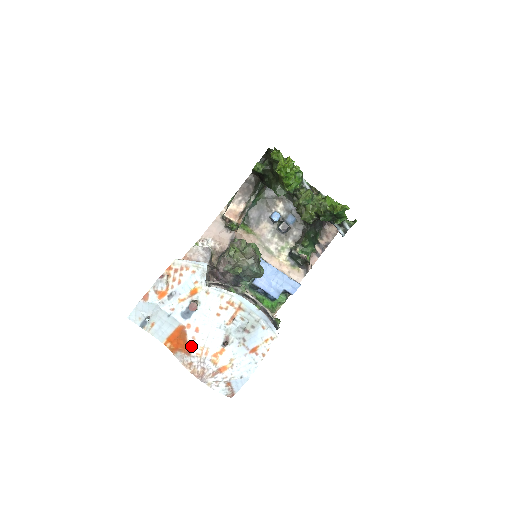
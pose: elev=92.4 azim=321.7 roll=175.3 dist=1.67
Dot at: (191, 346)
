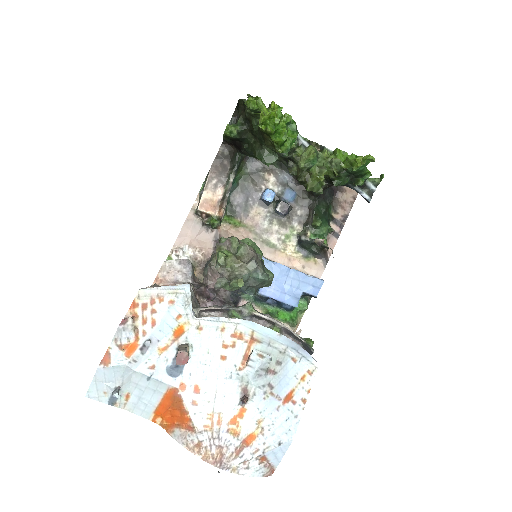
Dot at: (193, 417)
